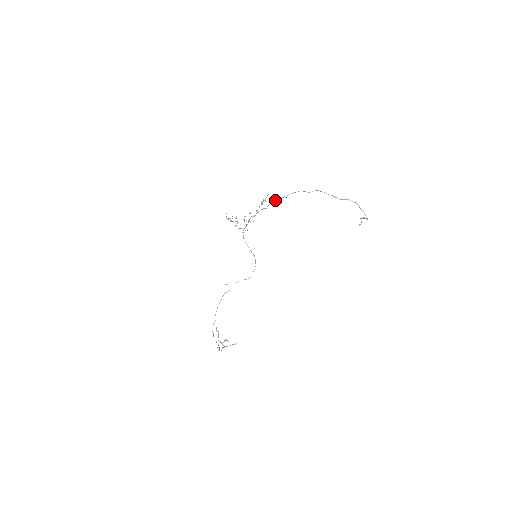
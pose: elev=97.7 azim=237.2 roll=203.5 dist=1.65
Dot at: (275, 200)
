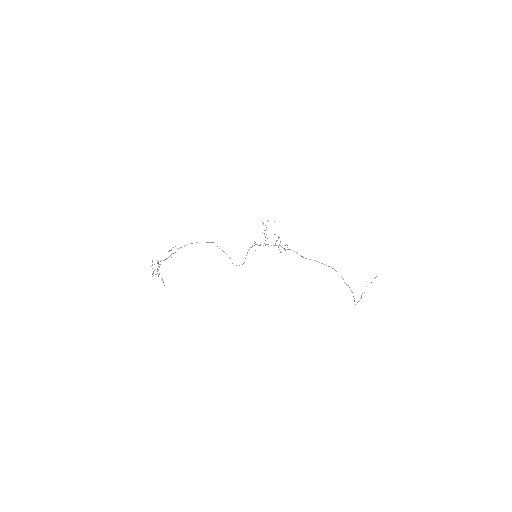
Dot at: (296, 252)
